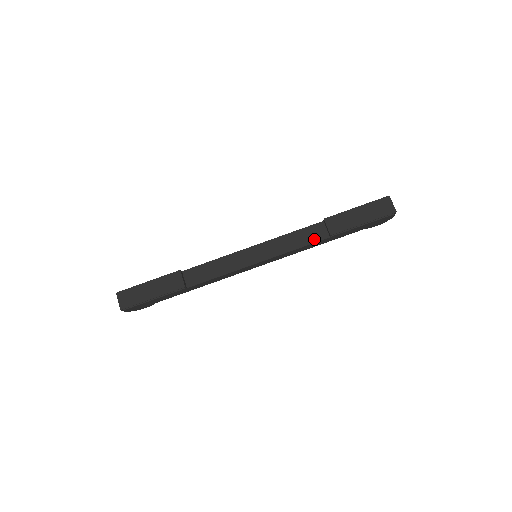
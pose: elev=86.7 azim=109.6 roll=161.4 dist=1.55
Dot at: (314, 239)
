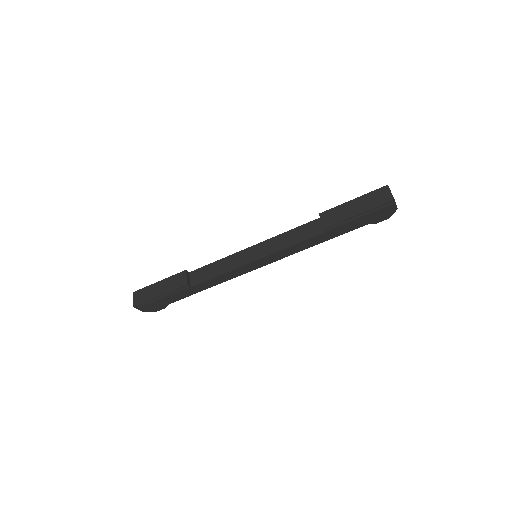
Dot at: (310, 235)
